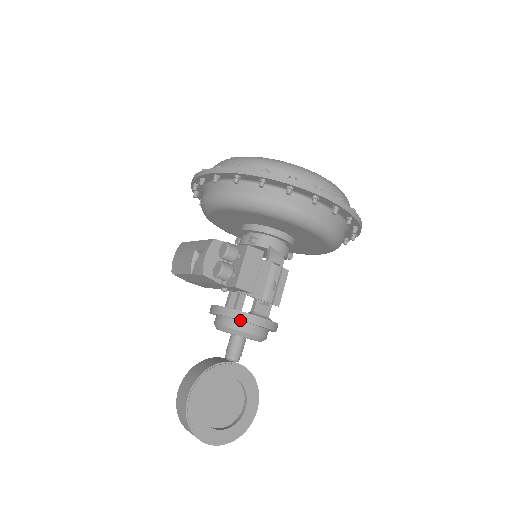
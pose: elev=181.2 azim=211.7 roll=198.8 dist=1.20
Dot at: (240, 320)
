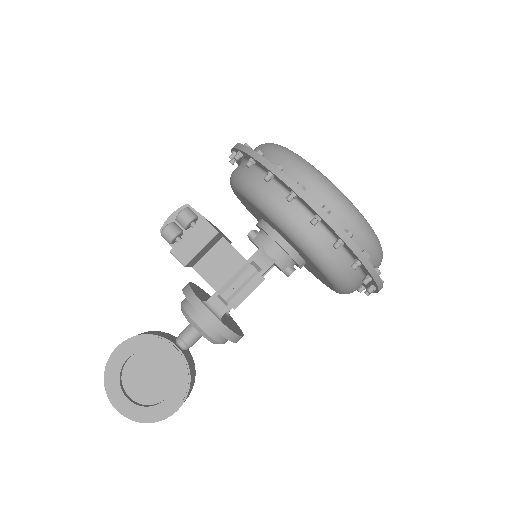
Dot at: (189, 301)
